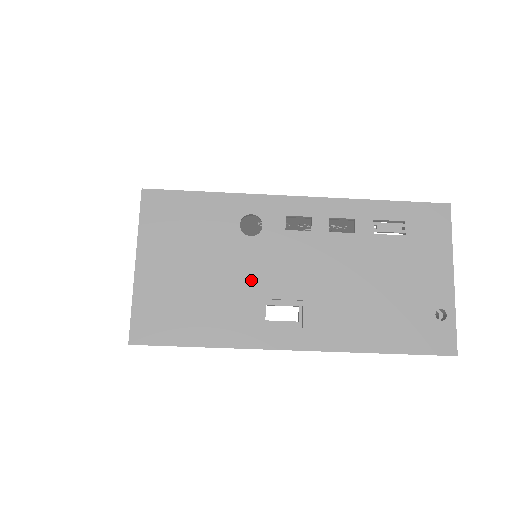
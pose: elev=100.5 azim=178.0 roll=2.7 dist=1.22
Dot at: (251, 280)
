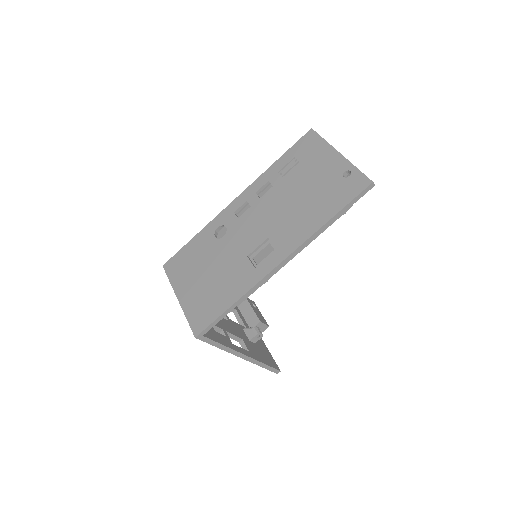
Dot at: (236, 254)
